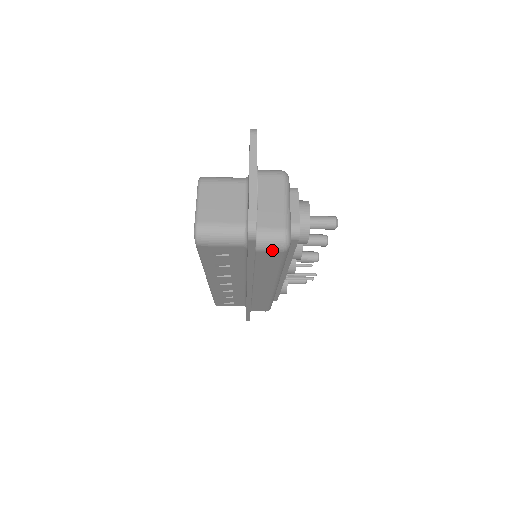
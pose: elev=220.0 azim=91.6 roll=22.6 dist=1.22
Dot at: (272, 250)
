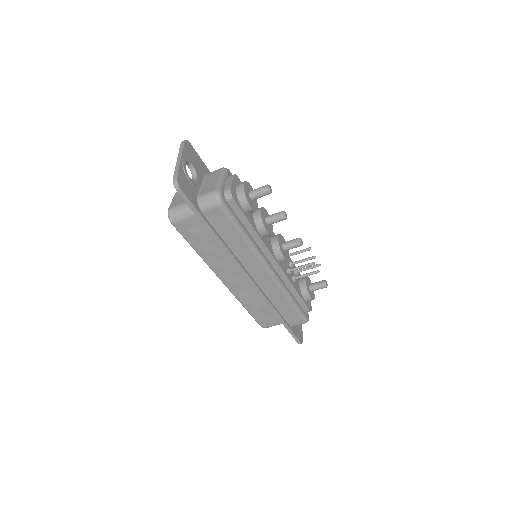
Dot at: (212, 207)
